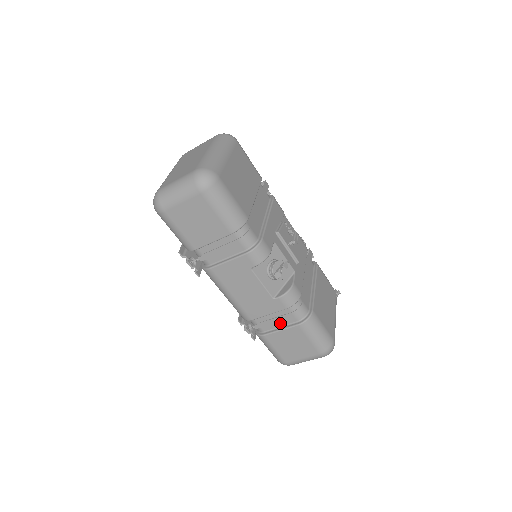
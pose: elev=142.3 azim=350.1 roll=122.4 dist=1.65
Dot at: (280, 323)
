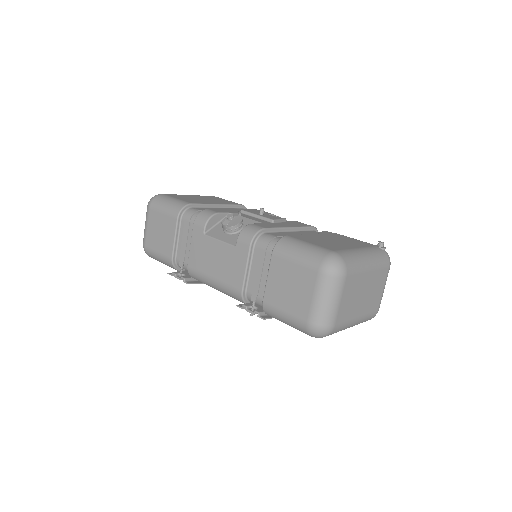
Dot at: (265, 273)
